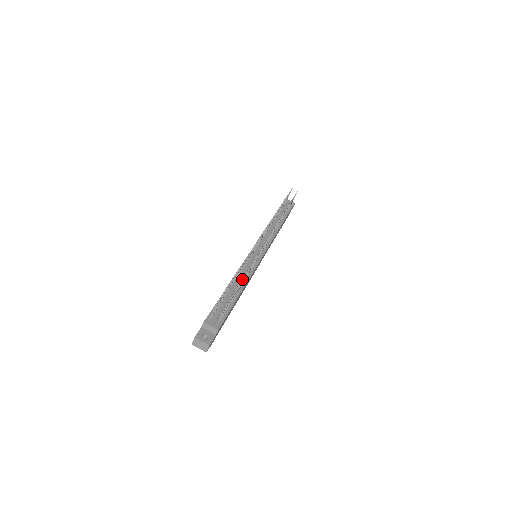
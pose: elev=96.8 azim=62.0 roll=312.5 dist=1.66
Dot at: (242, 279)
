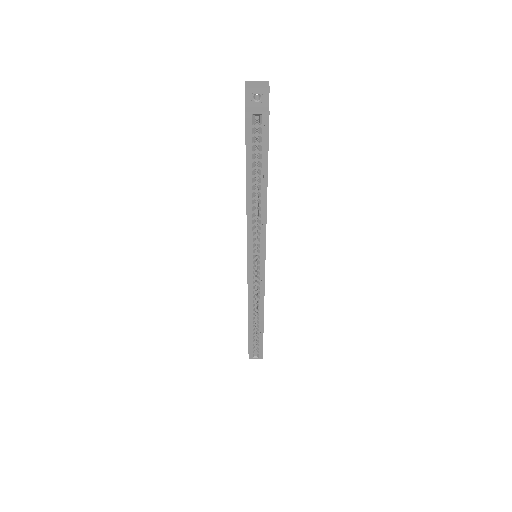
Dot at: occluded
